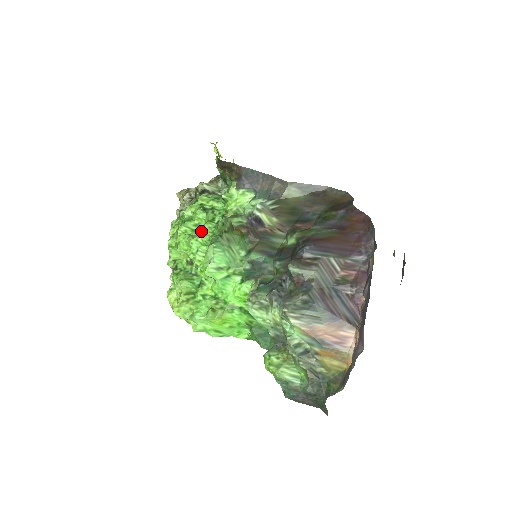
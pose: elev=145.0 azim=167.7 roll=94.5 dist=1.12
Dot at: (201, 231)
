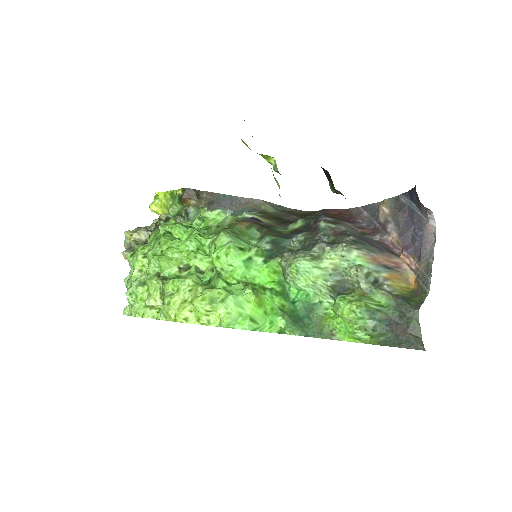
Dot at: occluded
